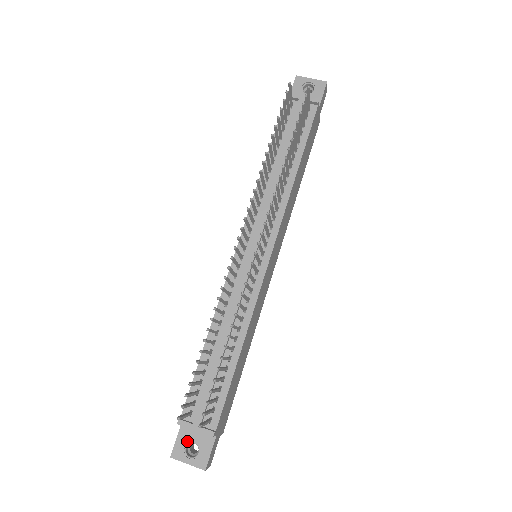
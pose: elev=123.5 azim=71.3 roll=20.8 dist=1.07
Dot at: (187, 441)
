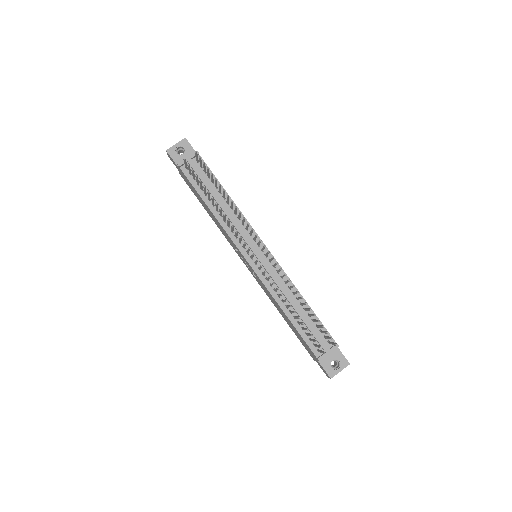
Dot at: (329, 364)
